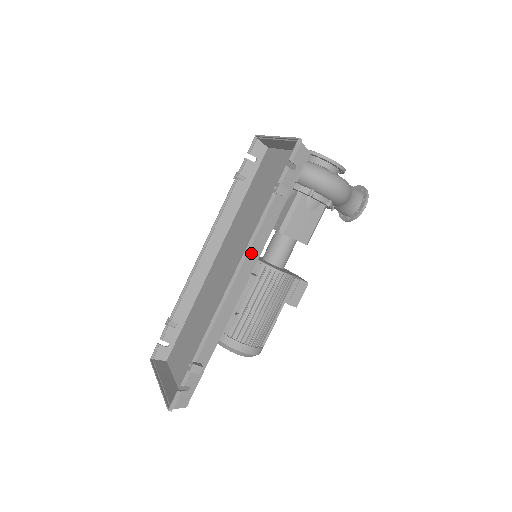
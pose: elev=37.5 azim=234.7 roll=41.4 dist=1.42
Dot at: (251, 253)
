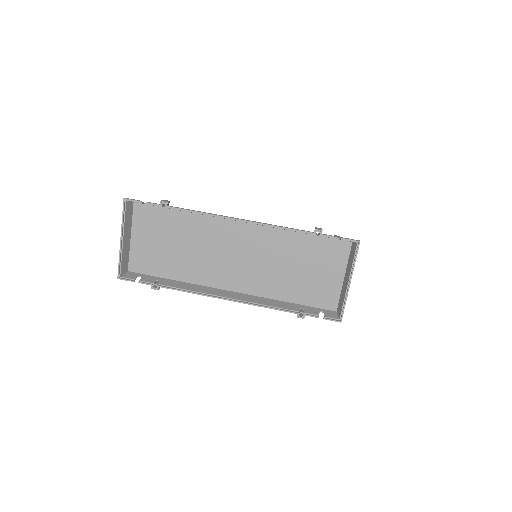
Dot at: (251, 300)
